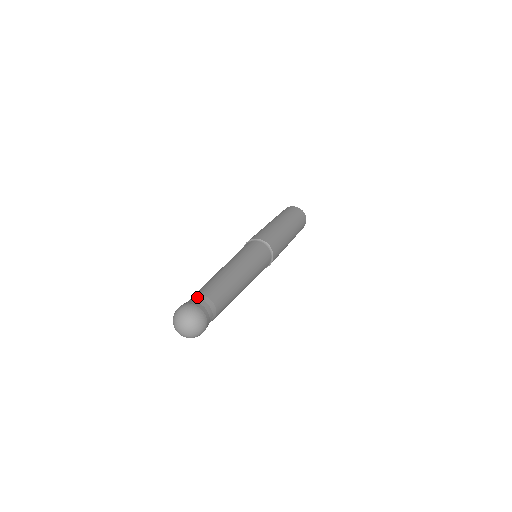
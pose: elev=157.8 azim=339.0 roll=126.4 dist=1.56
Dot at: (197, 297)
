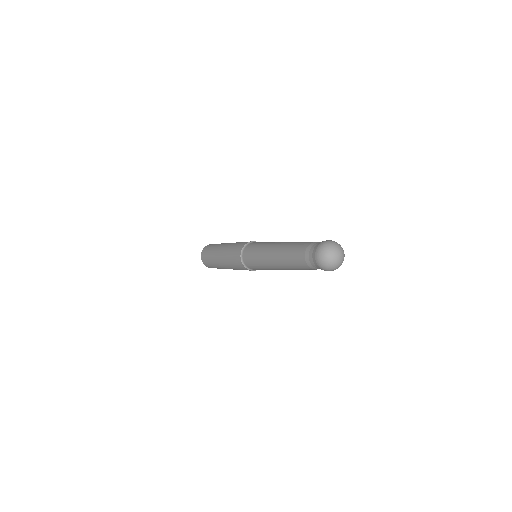
Dot at: occluded
